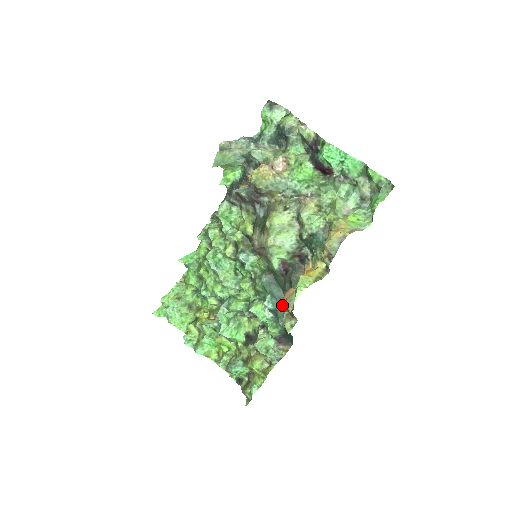
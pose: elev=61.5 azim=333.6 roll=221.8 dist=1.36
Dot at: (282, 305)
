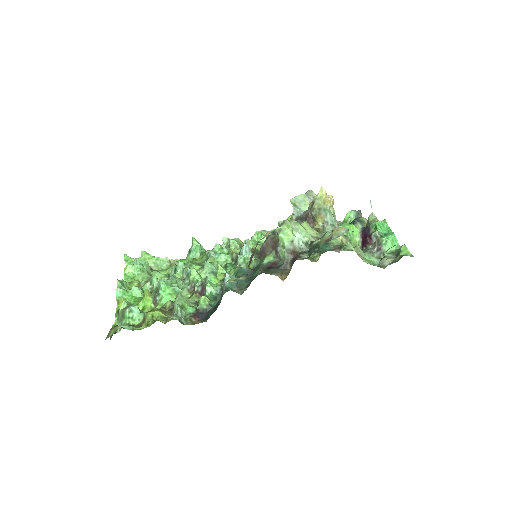
Dot at: (236, 290)
